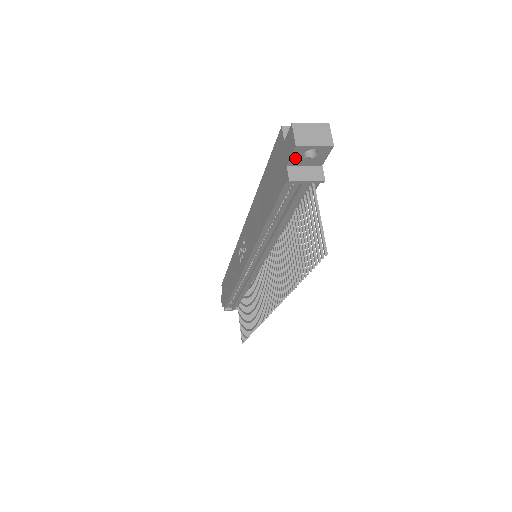
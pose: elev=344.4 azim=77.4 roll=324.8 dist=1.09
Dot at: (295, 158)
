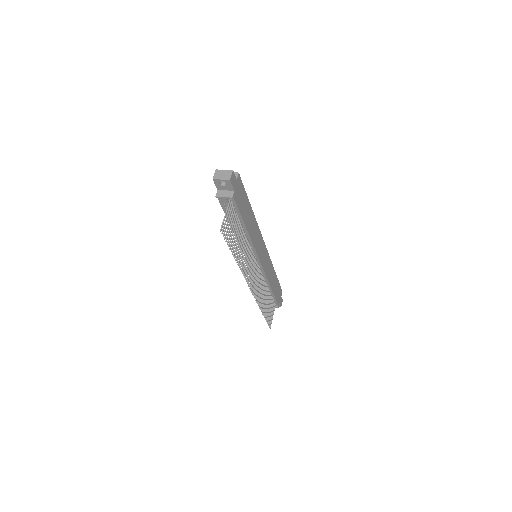
Dot at: (218, 186)
